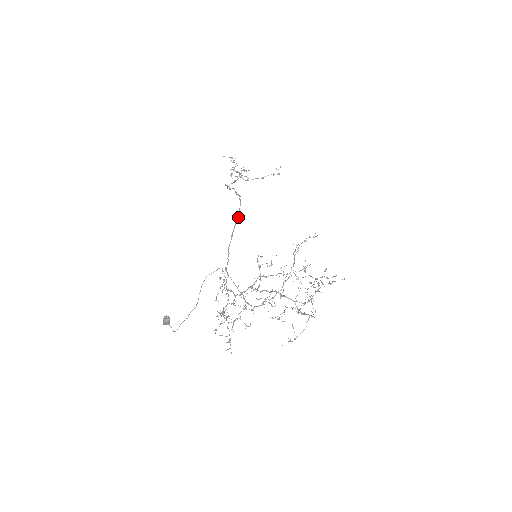
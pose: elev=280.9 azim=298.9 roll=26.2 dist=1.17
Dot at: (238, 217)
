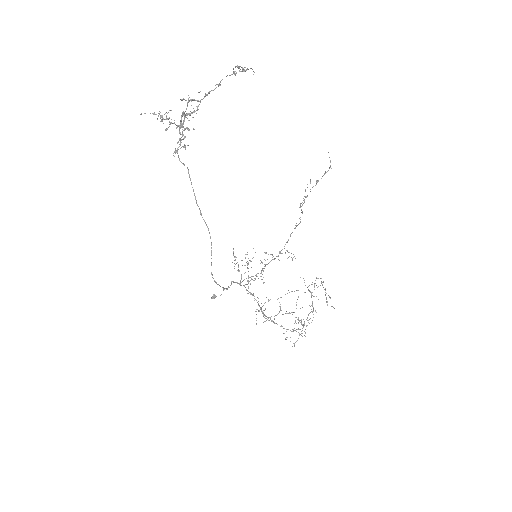
Dot at: (223, 288)
